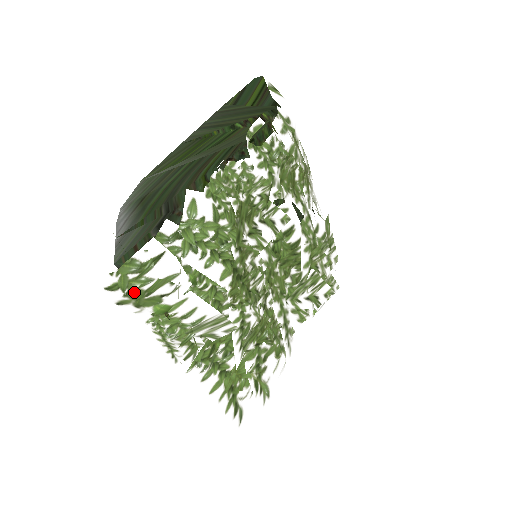
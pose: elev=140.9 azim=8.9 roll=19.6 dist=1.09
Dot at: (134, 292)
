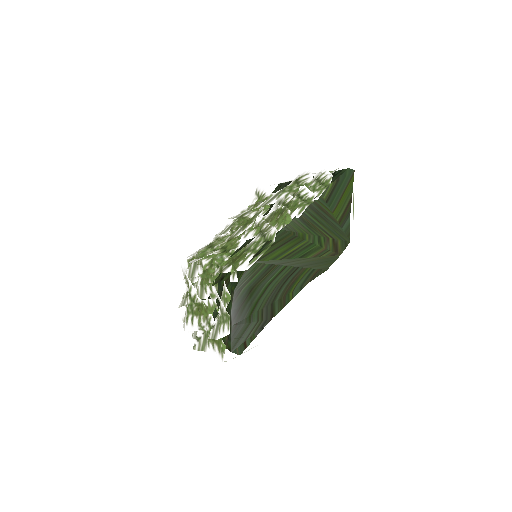
Dot at: occluded
